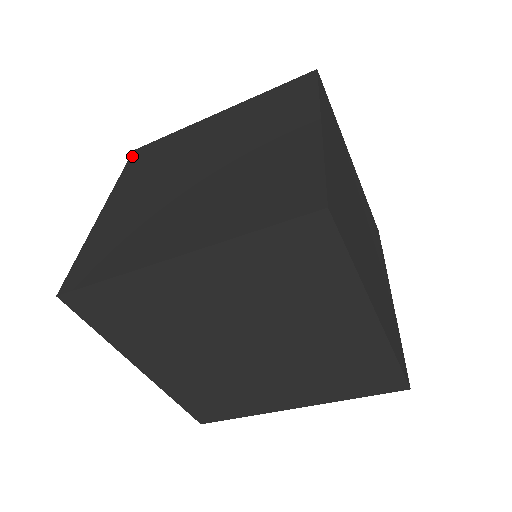
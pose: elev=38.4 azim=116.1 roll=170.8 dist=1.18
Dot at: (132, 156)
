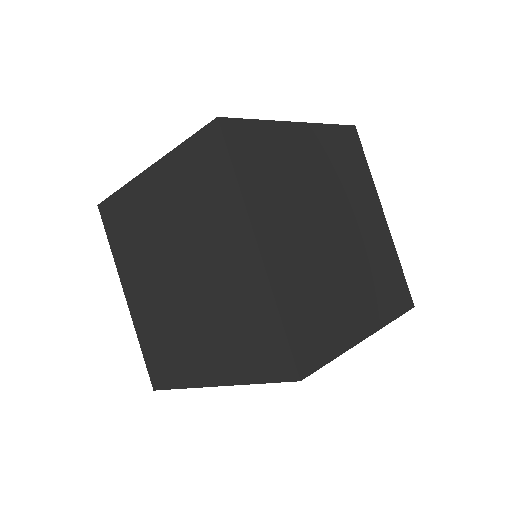
Dot at: occluded
